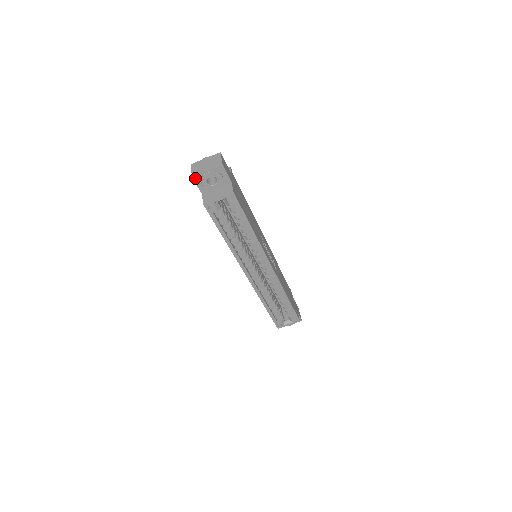
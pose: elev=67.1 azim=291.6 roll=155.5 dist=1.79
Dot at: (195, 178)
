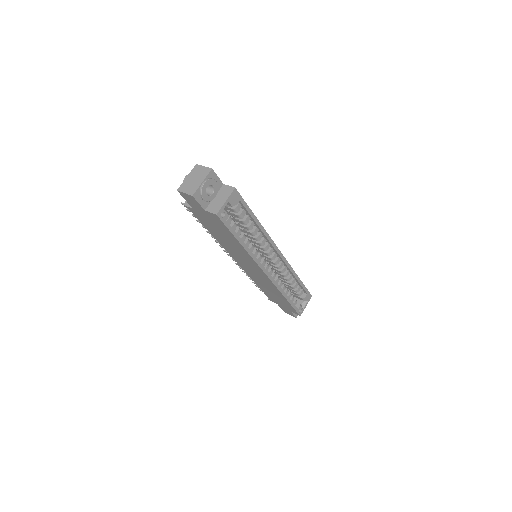
Dot at: (195, 196)
